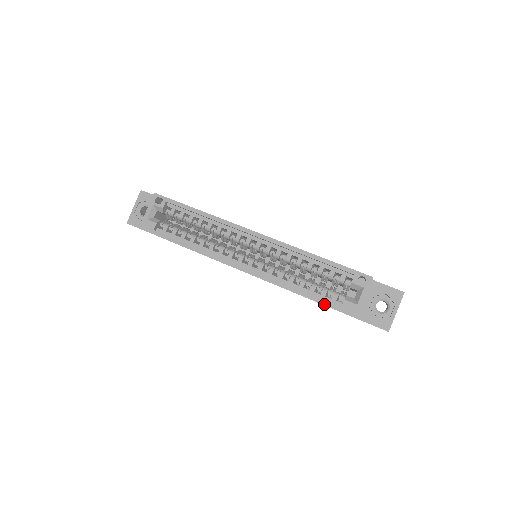
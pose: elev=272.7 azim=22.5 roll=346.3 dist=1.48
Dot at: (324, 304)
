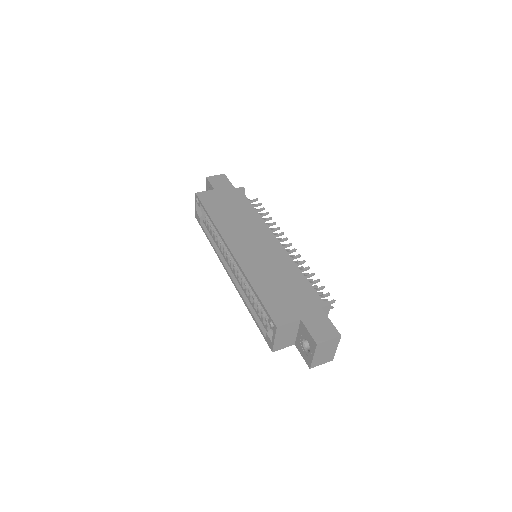
Dot at: (259, 328)
